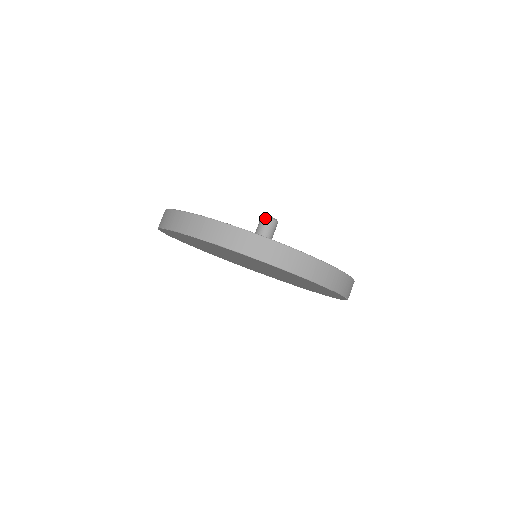
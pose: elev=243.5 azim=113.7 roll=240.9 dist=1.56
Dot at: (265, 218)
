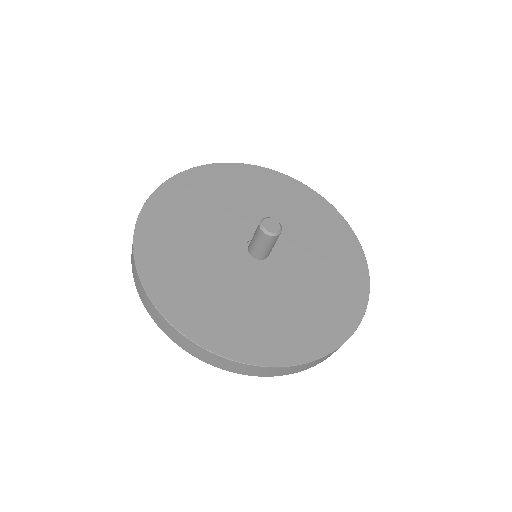
Dot at: (261, 233)
